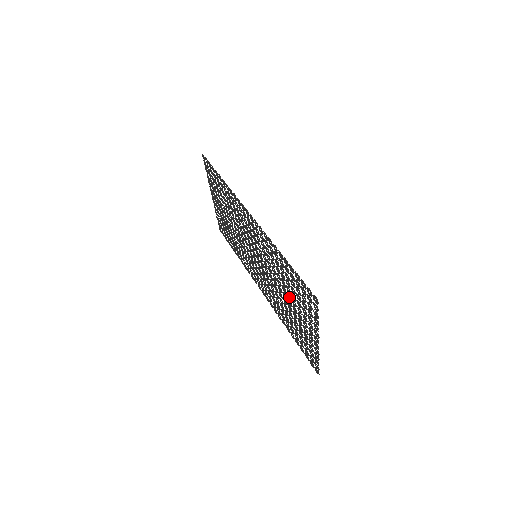
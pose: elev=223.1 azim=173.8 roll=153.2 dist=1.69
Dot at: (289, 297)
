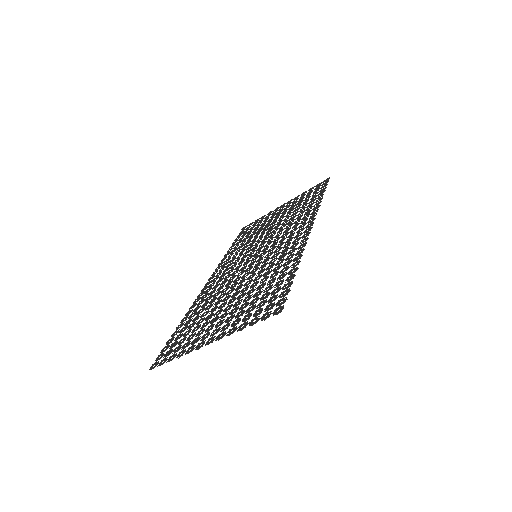
Dot at: (240, 296)
